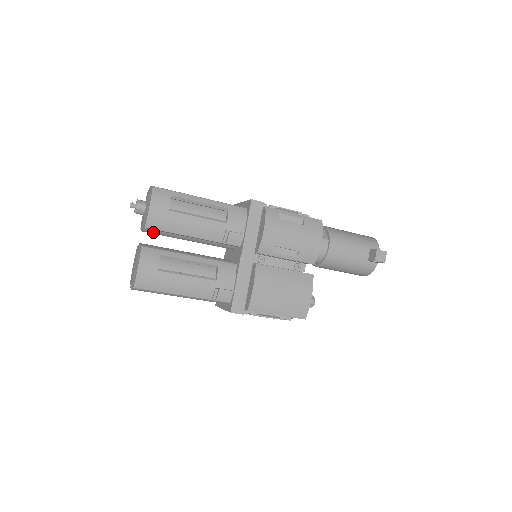
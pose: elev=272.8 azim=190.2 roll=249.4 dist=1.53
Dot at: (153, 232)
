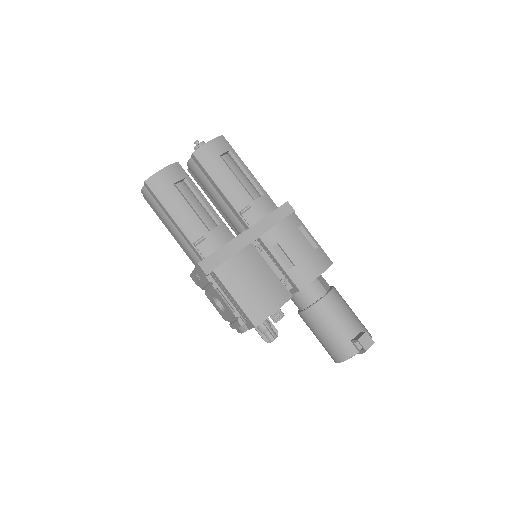
Dot at: (195, 168)
